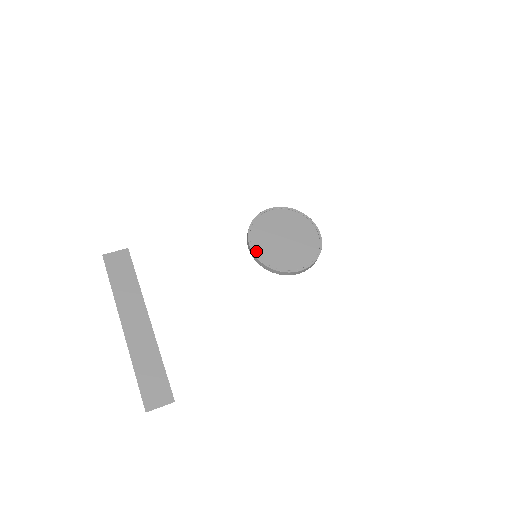
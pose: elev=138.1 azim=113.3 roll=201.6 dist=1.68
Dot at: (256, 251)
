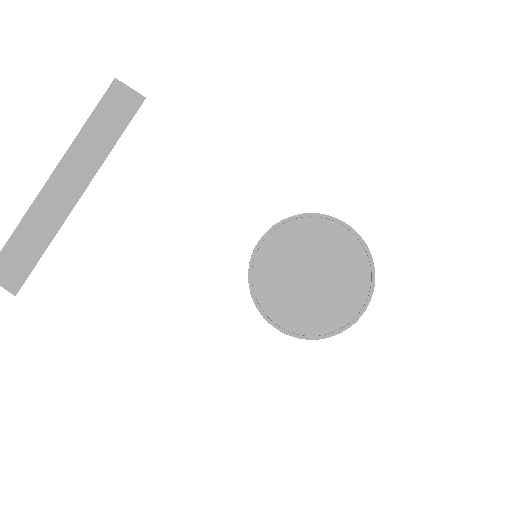
Dot at: (260, 252)
